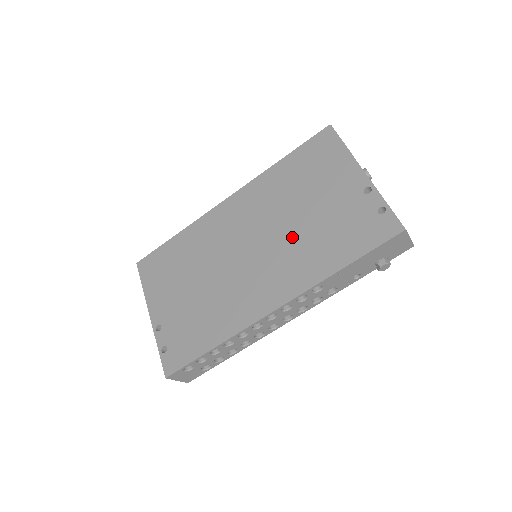
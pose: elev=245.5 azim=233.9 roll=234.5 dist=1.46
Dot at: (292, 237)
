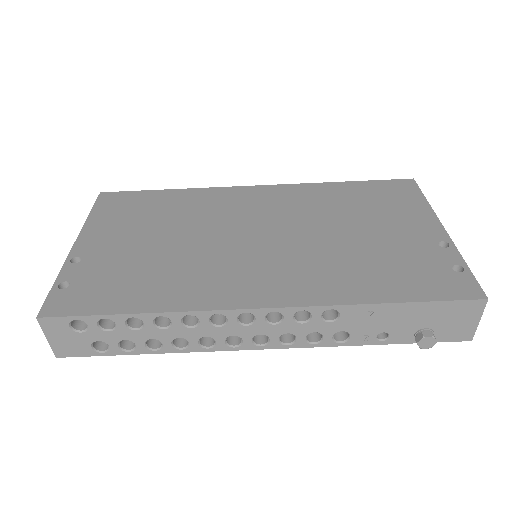
Dot at: (323, 247)
